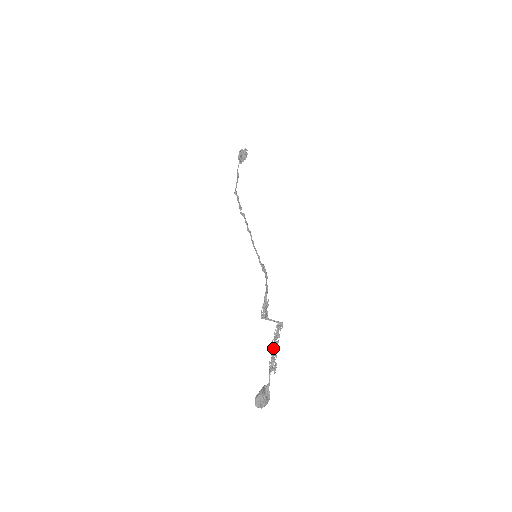
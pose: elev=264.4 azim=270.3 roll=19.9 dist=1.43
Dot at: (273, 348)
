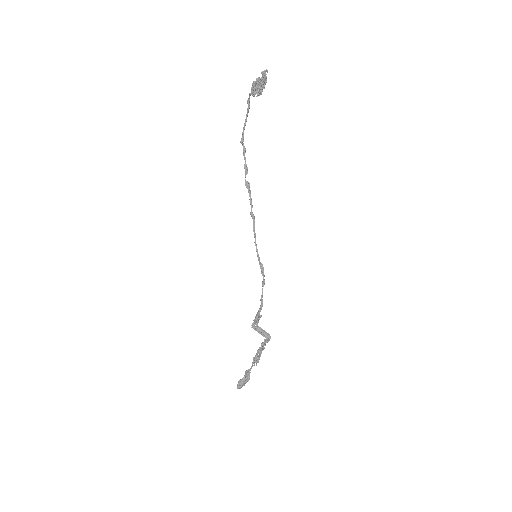
Dot at: occluded
